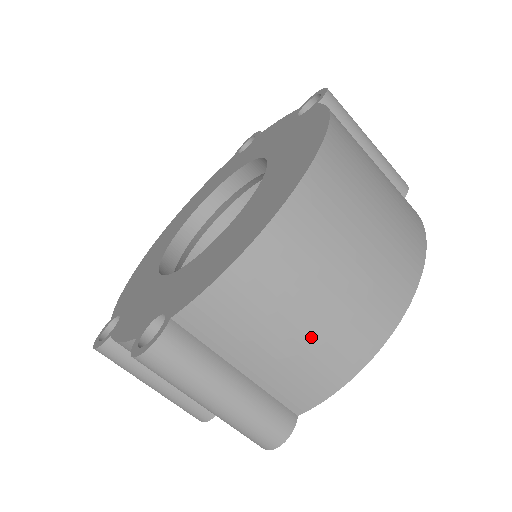
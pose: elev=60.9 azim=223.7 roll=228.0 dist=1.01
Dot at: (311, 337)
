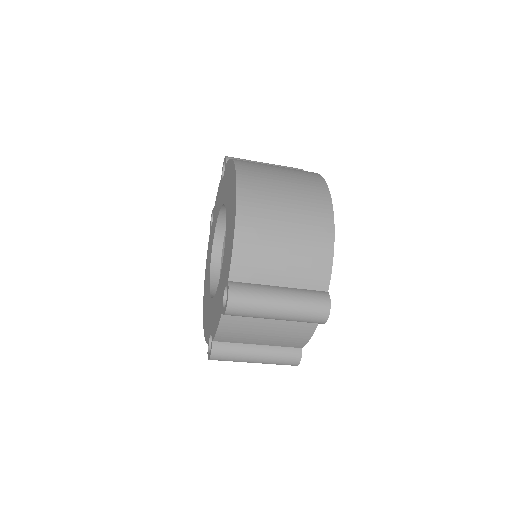
Dot at: (296, 243)
